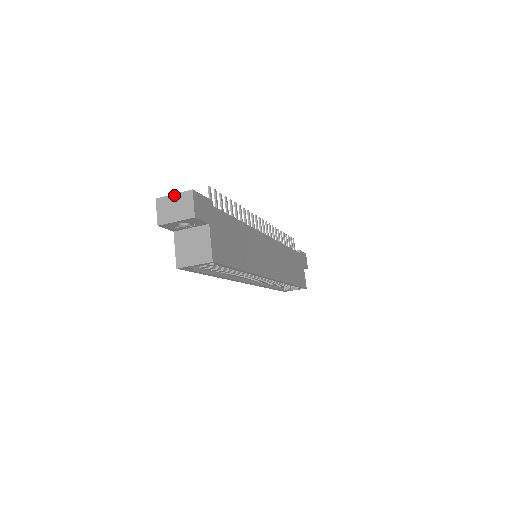
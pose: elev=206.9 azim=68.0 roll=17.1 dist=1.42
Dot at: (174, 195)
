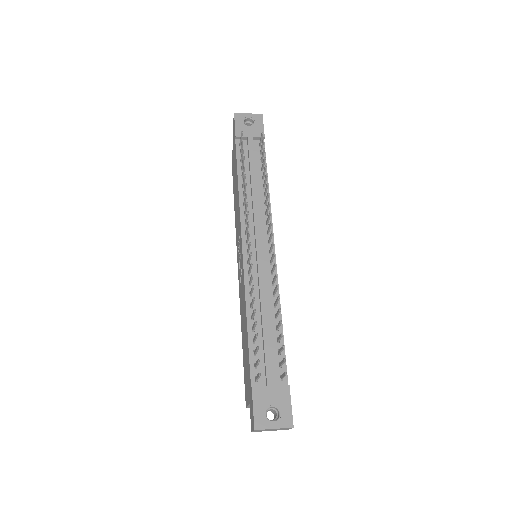
Dot at: (274, 429)
